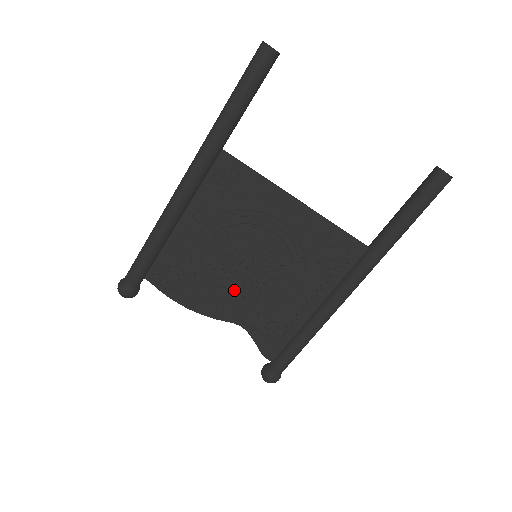
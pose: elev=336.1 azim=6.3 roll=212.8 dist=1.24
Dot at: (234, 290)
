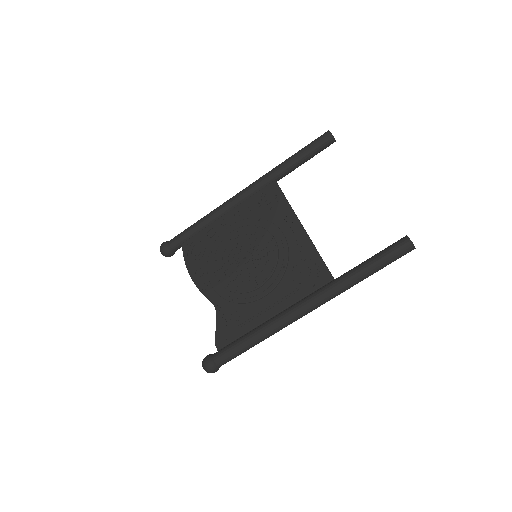
Dot at: (227, 272)
